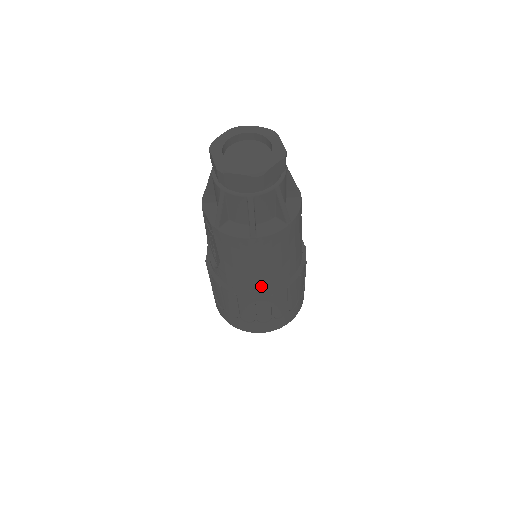
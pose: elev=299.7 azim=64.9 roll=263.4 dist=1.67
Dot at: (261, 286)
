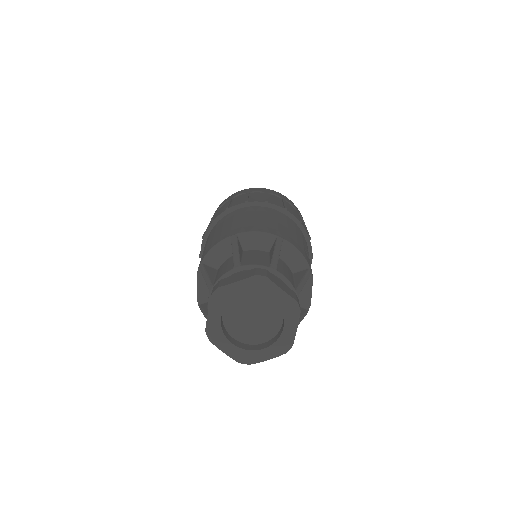
Dot at: occluded
